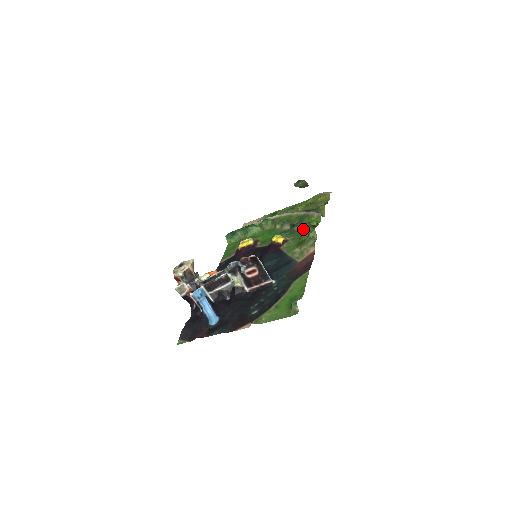
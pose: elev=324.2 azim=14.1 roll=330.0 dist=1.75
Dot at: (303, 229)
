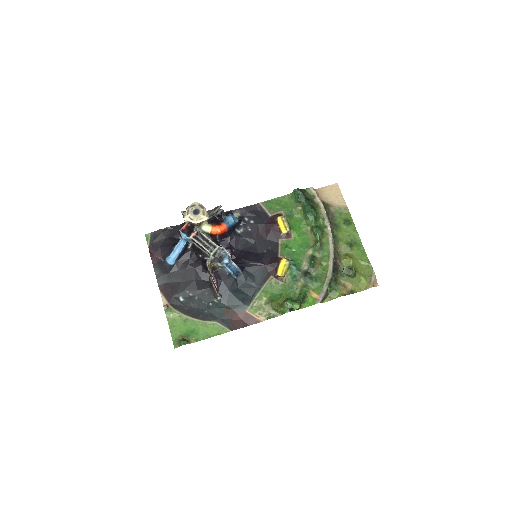
Dot at: (298, 291)
